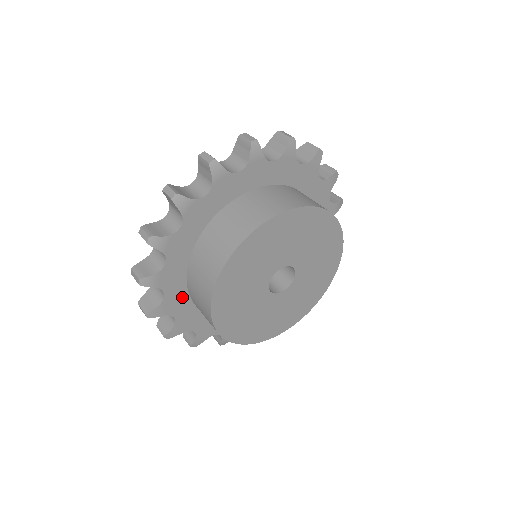
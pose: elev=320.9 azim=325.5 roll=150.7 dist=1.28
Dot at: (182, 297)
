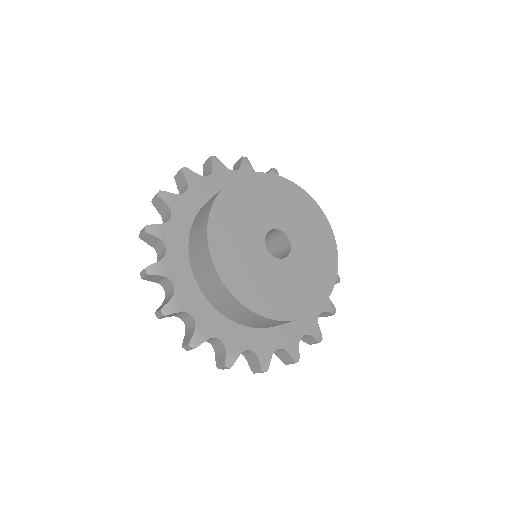
Dot at: (194, 292)
